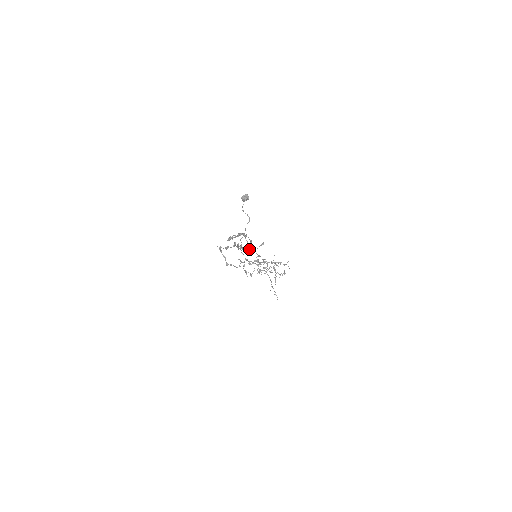
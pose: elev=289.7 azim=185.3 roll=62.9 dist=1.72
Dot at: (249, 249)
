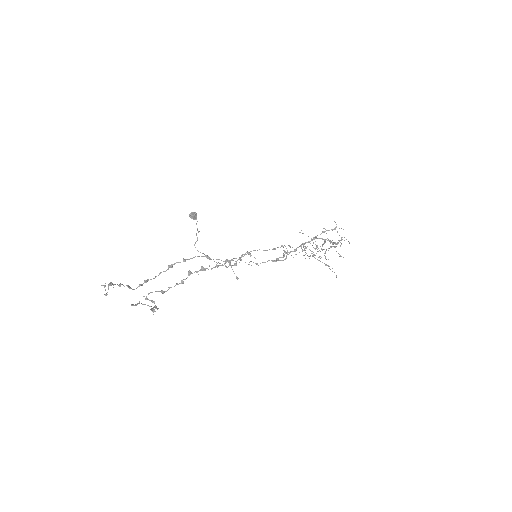
Dot at: (217, 263)
